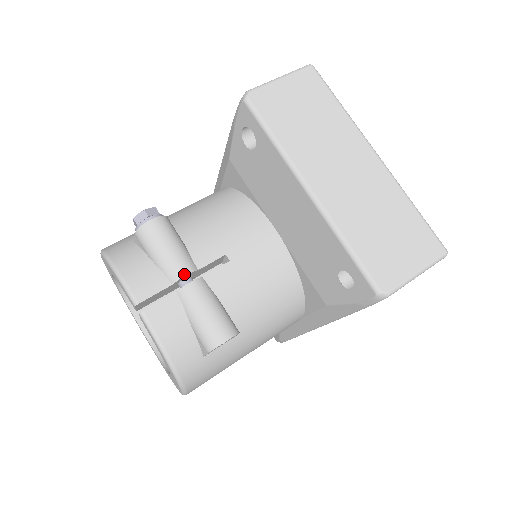
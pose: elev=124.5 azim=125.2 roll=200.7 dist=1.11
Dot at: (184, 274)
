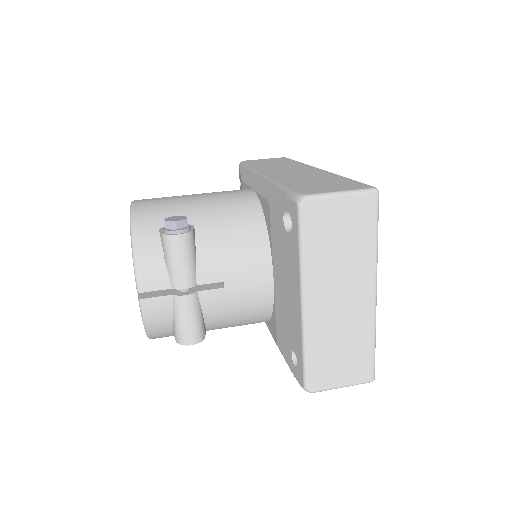
Dot at: (184, 287)
